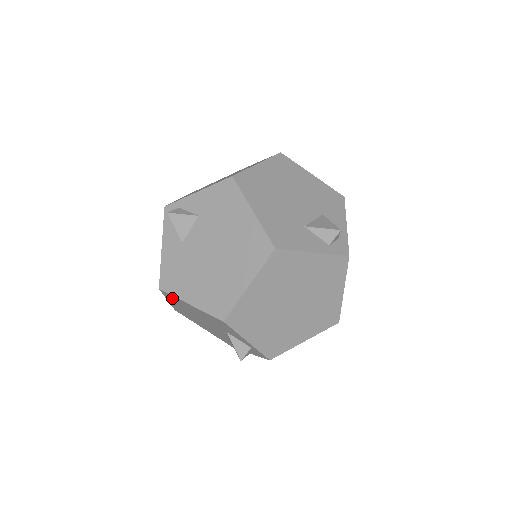
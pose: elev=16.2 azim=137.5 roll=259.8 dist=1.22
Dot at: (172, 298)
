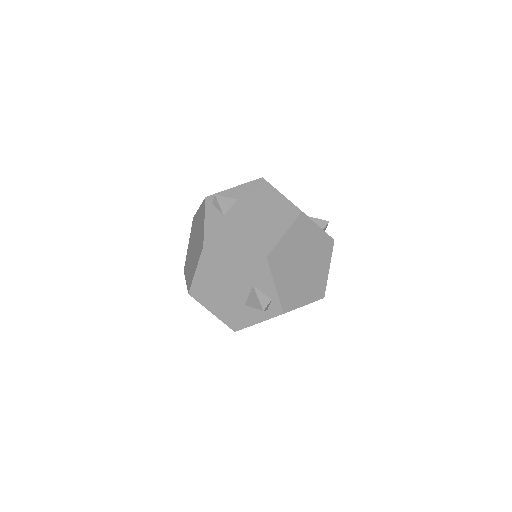
Dot at: (211, 257)
